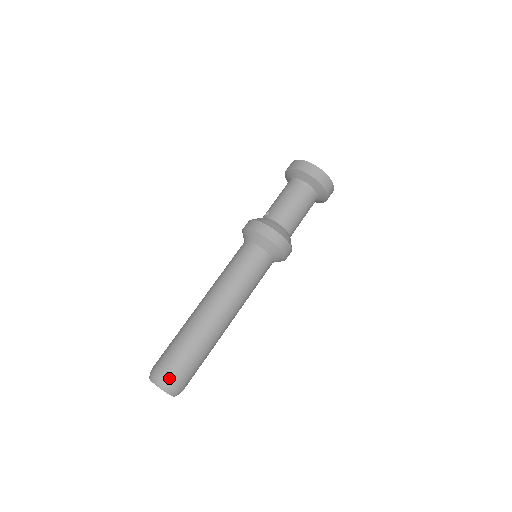
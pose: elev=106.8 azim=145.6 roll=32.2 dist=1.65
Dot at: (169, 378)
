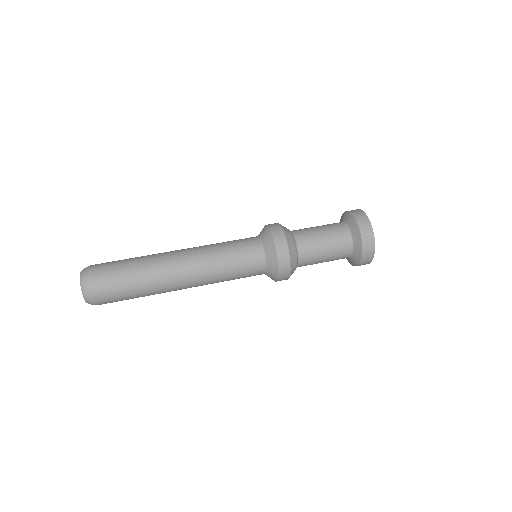
Dot at: (94, 265)
